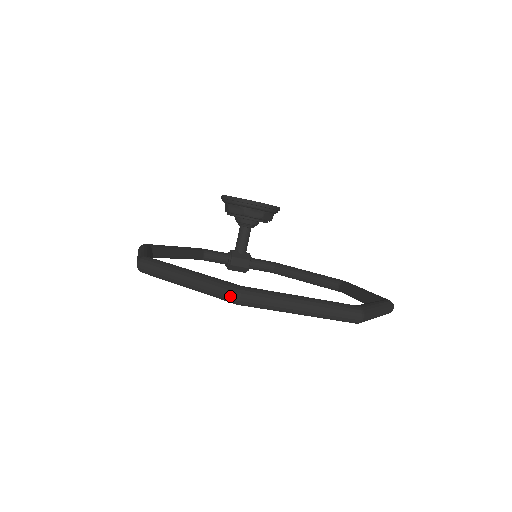
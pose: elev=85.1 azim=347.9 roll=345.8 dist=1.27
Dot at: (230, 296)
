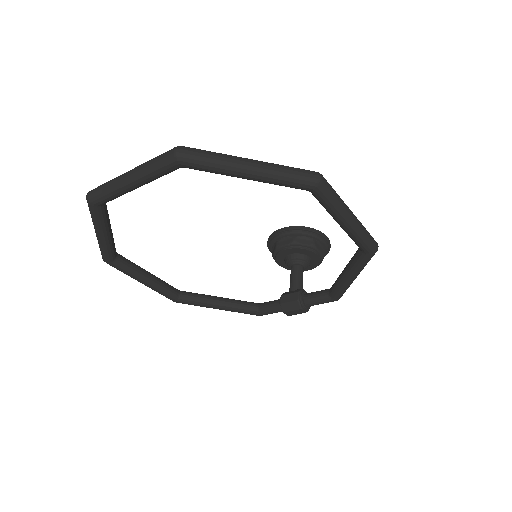
Dot at: (87, 201)
